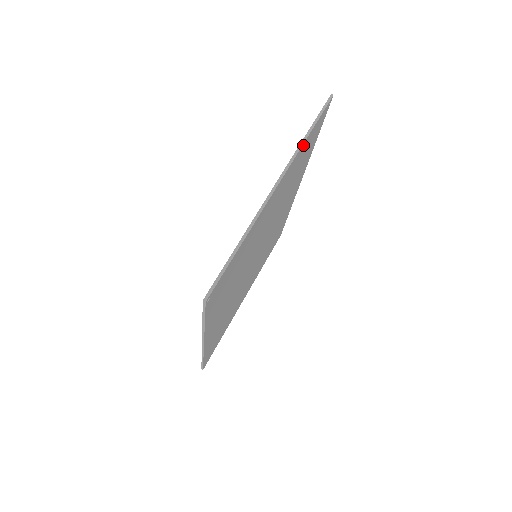
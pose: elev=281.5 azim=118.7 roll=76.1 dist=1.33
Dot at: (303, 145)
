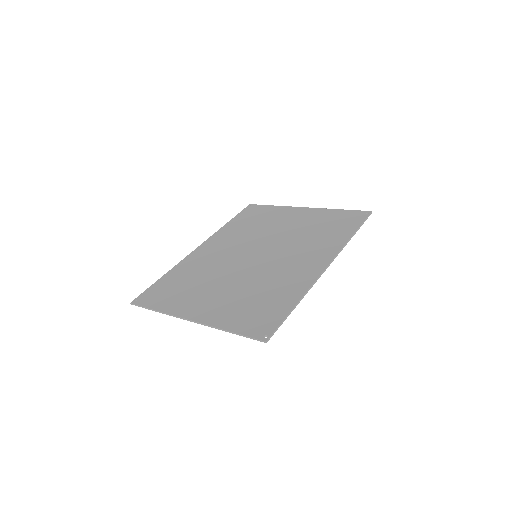
Dot at: (225, 327)
